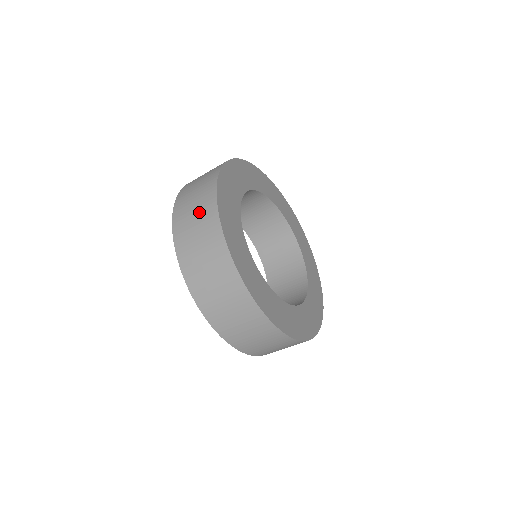
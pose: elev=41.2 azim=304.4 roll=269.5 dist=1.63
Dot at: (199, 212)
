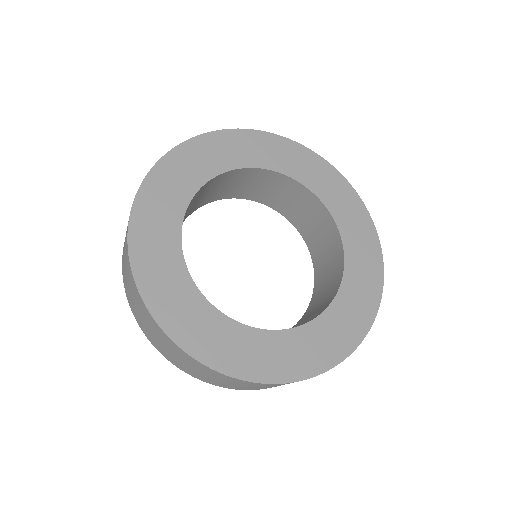
Dot at: (125, 262)
